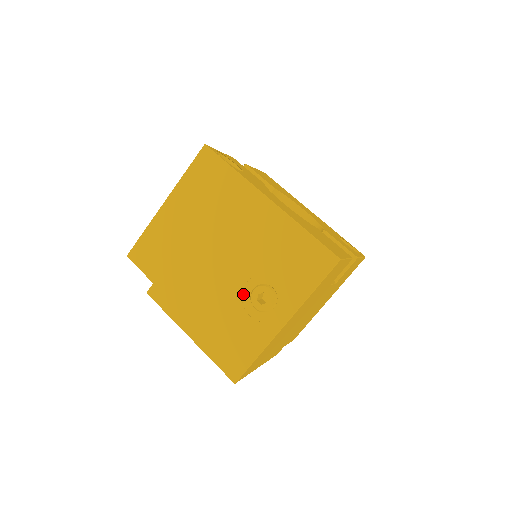
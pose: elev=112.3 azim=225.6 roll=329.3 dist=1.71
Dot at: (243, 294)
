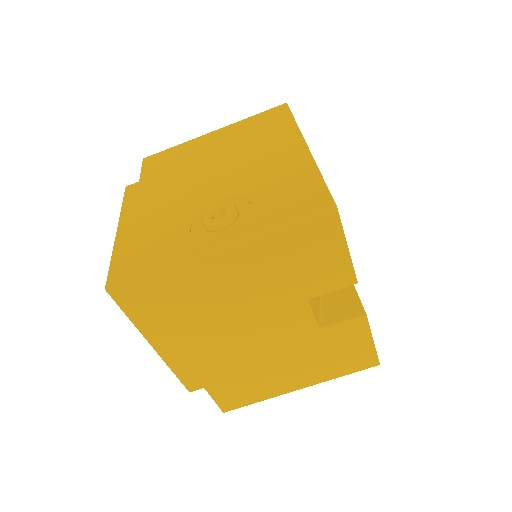
Dot at: (205, 210)
